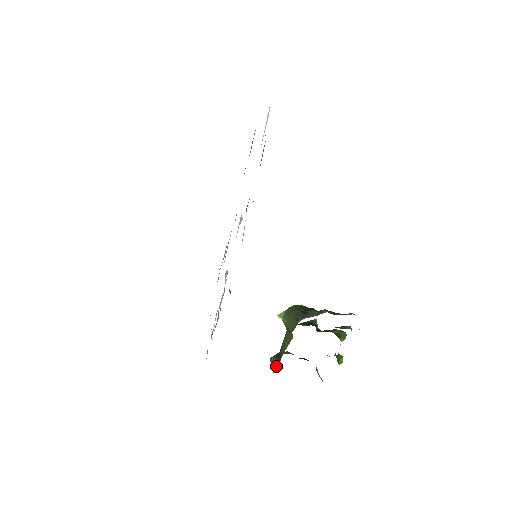
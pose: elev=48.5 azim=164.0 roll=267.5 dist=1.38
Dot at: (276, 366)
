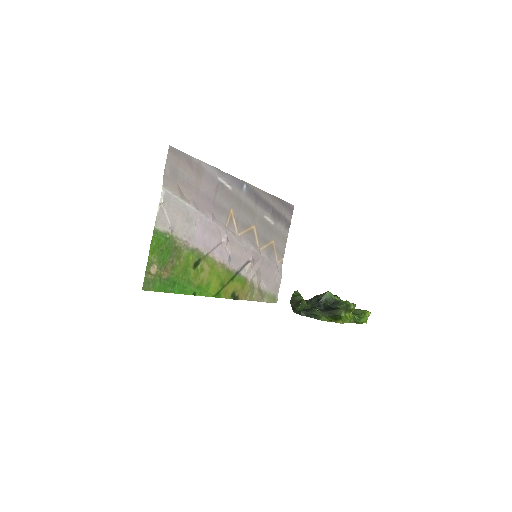
Dot at: occluded
